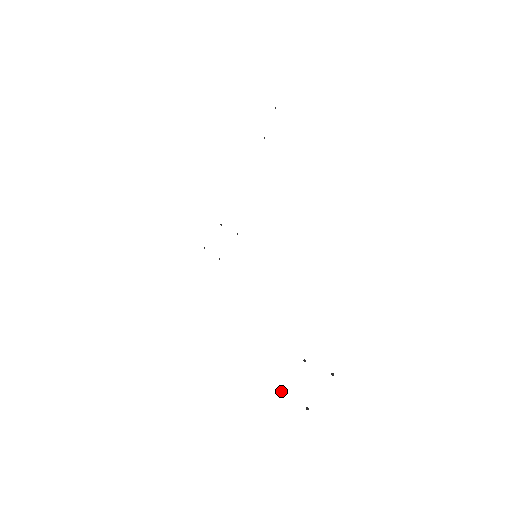
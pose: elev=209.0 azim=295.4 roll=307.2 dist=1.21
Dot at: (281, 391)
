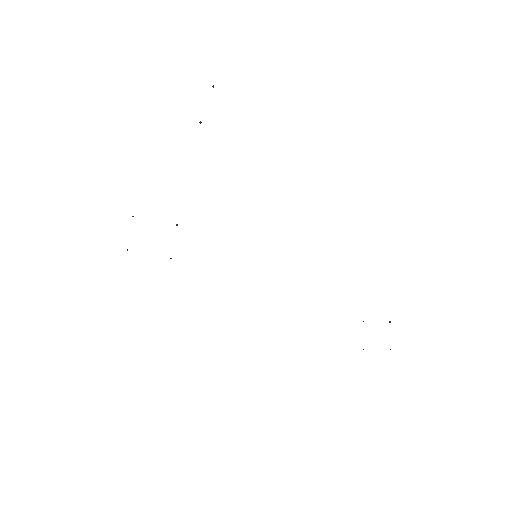
Dot at: occluded
